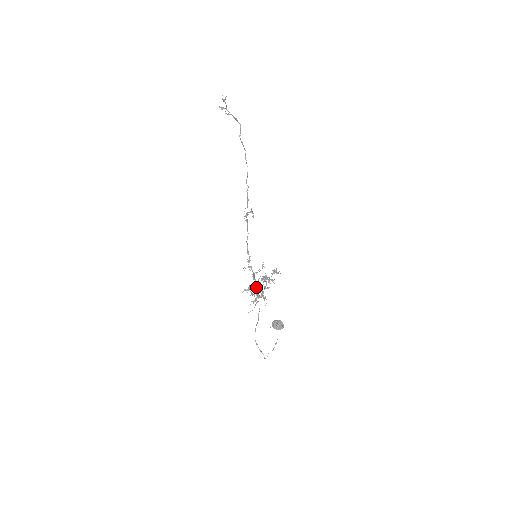
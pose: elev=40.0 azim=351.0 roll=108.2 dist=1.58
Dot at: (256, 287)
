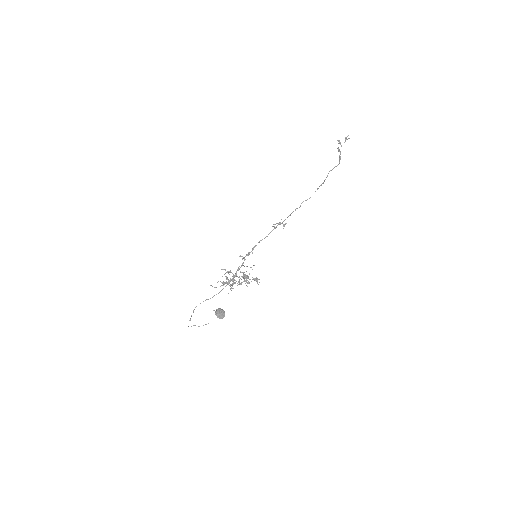
Dot at: (234, 276)
